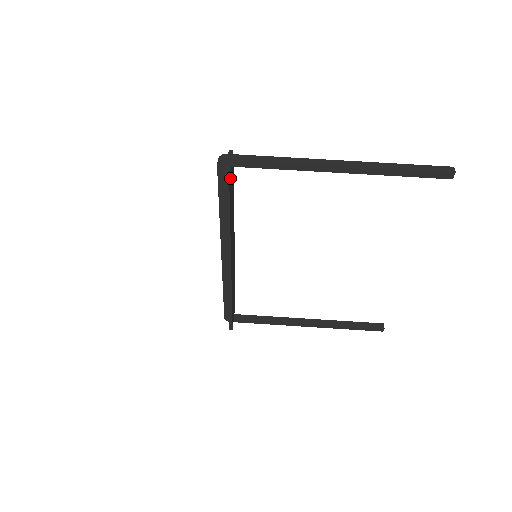
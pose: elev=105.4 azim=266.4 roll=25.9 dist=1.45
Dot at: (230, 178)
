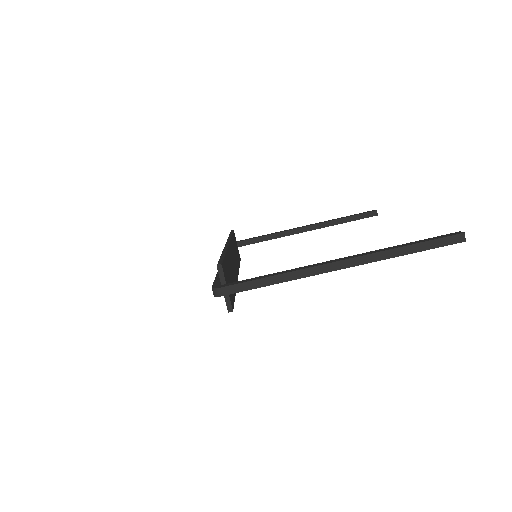
Dot at: (230, 297)
